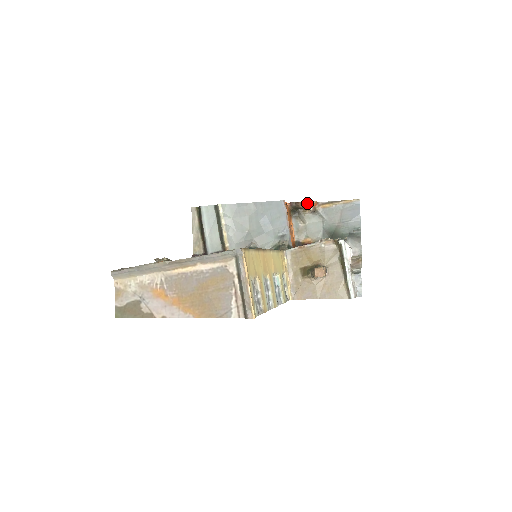
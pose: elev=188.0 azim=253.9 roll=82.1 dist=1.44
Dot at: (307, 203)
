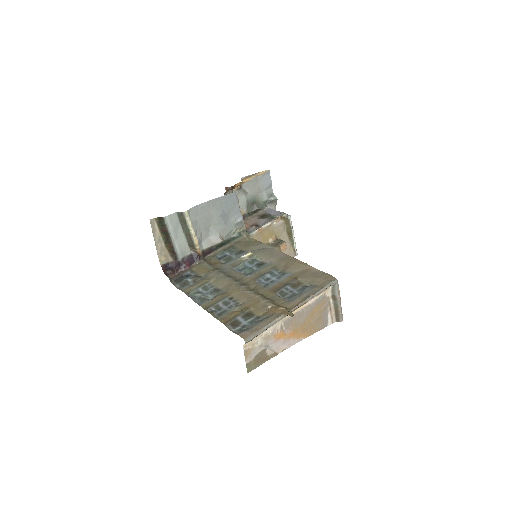
Dot at: (239, 184)
